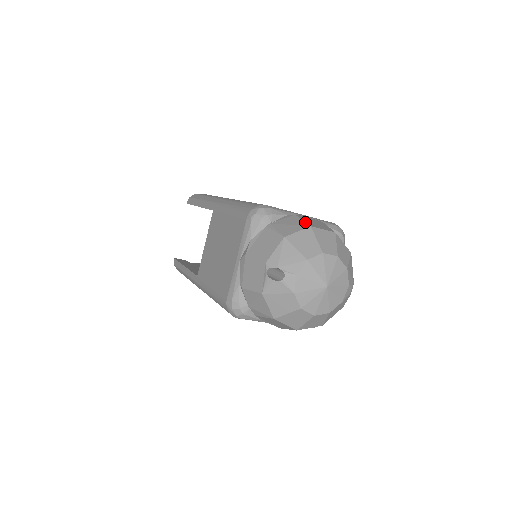
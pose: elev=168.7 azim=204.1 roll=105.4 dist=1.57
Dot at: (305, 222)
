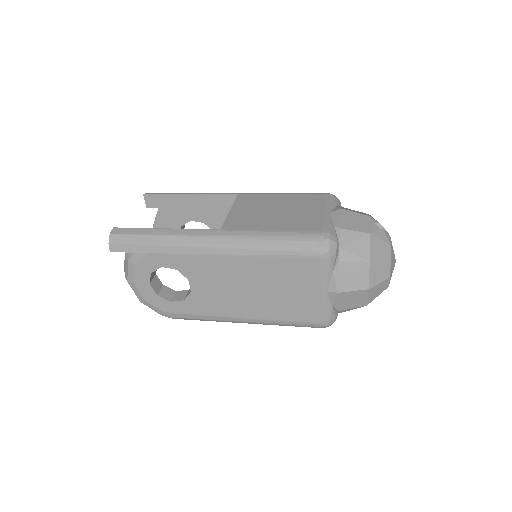
Dot at: occluded
